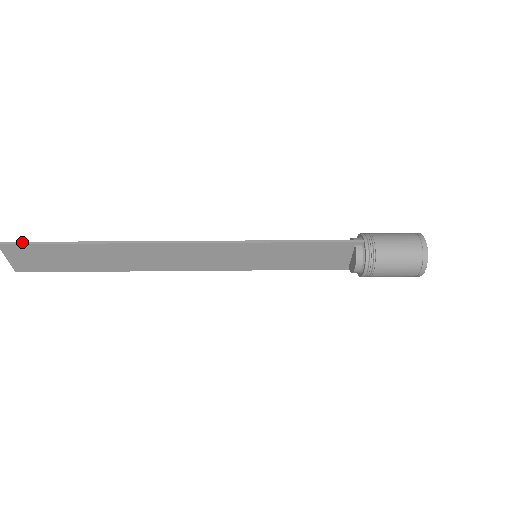
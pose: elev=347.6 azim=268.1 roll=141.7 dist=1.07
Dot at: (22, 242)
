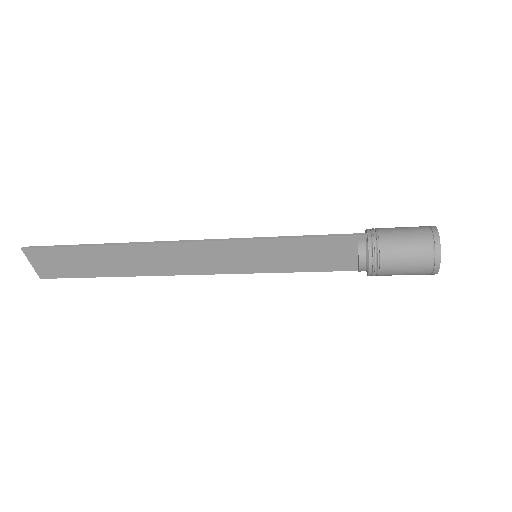
Dot at: (41, 246)
